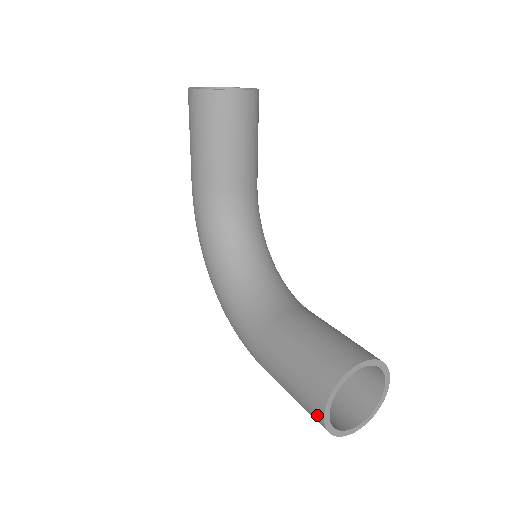
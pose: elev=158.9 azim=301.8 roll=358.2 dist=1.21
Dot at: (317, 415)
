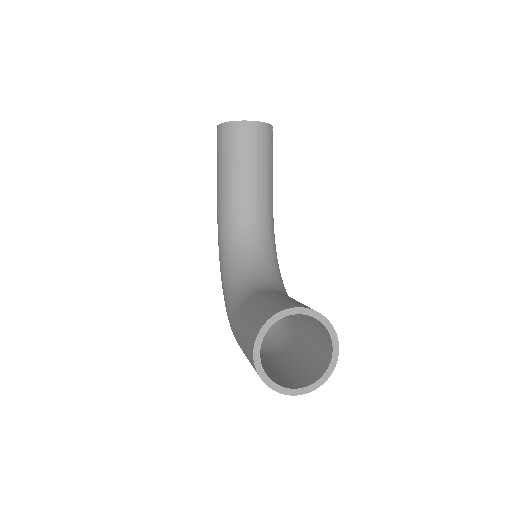
Dot at: (252, 360)
